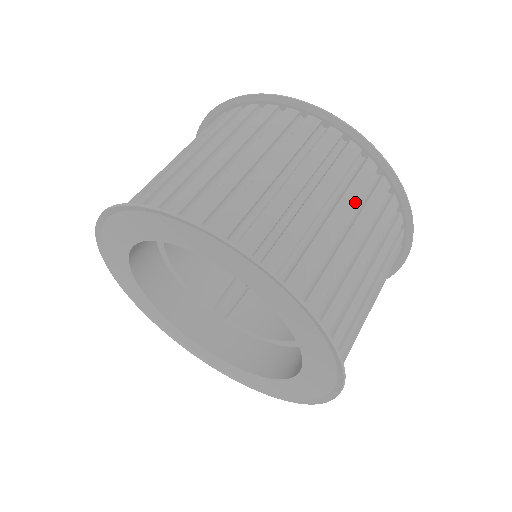
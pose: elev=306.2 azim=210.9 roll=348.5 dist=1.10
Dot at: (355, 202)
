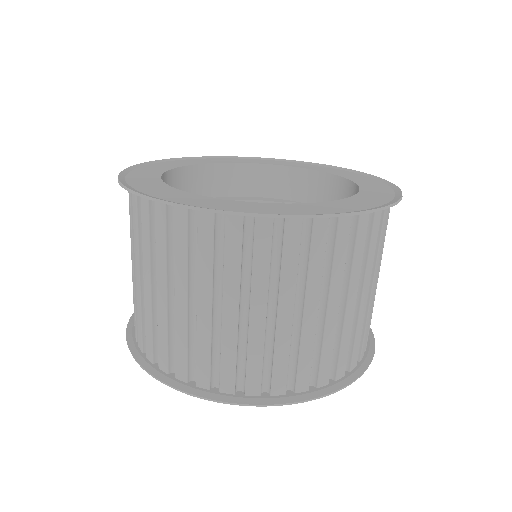
Dot at: (239, 278)
